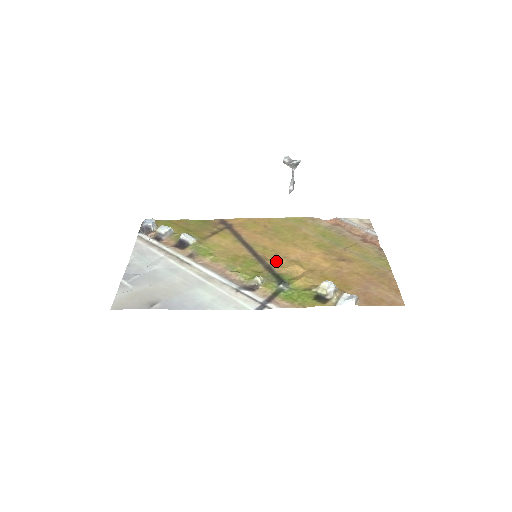
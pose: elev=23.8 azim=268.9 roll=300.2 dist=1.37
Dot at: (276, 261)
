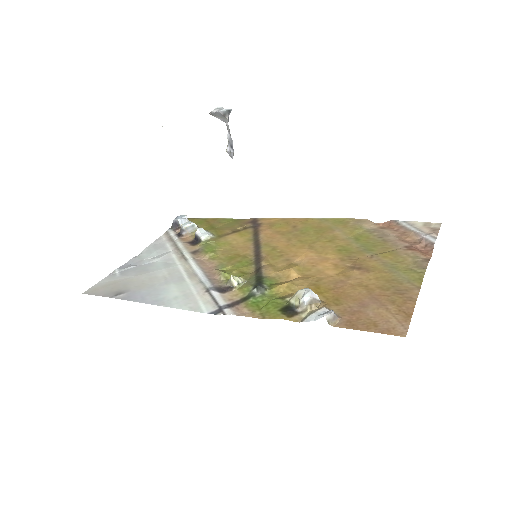
Dot at: (274, 263)
